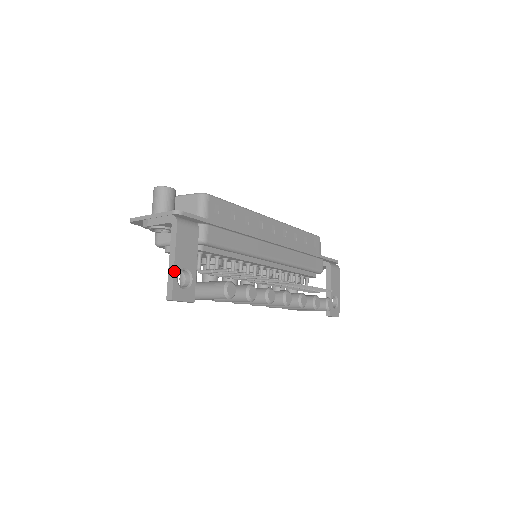
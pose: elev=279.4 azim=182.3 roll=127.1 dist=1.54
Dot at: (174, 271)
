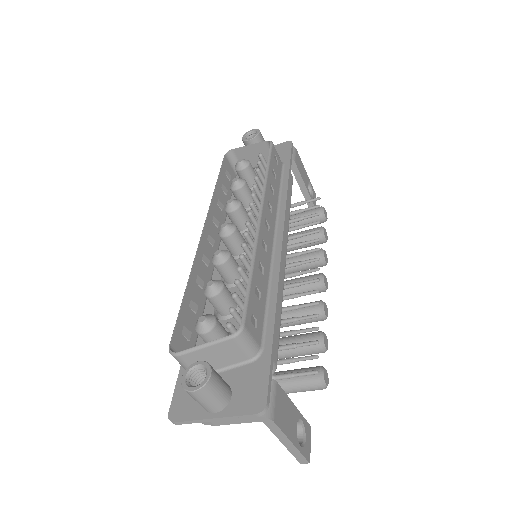
Dot at: (297, 449)
